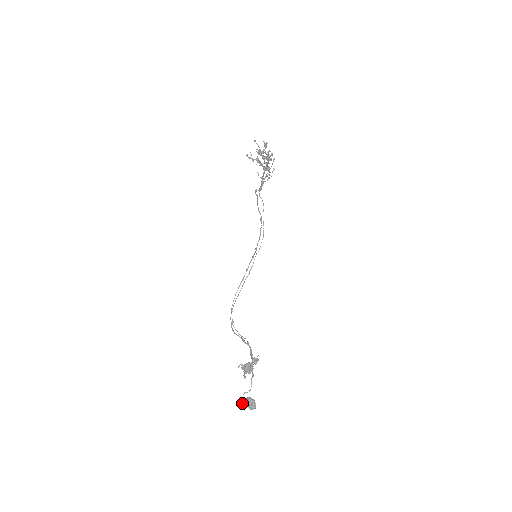
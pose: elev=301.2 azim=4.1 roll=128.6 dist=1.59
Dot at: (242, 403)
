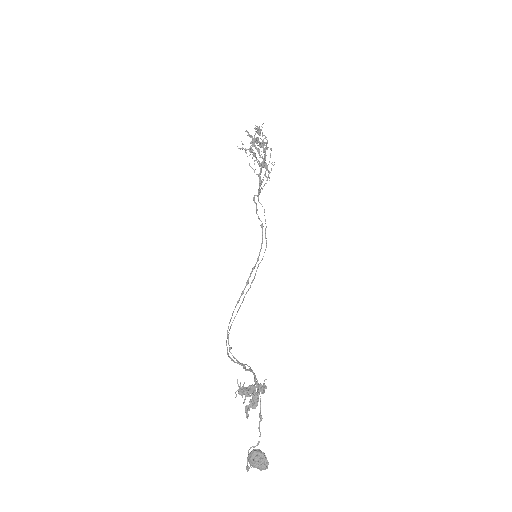
Dot at: (247, 465)
